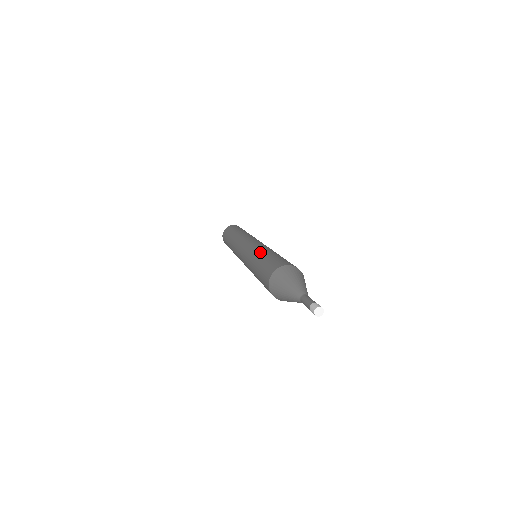
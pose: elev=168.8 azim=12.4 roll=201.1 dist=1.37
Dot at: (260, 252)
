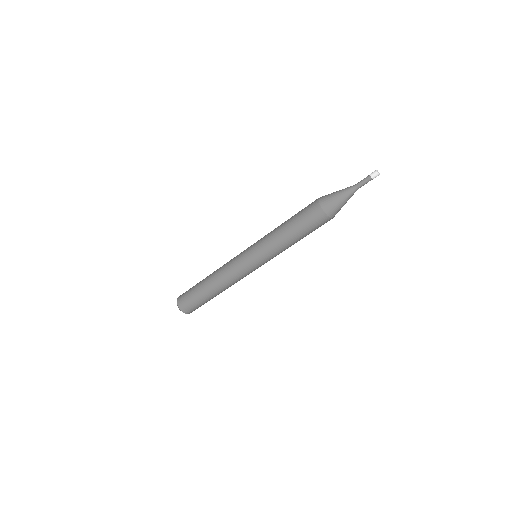
Dot at: occluded
